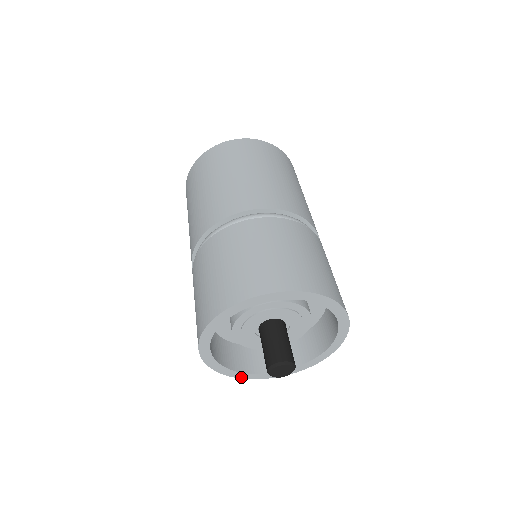
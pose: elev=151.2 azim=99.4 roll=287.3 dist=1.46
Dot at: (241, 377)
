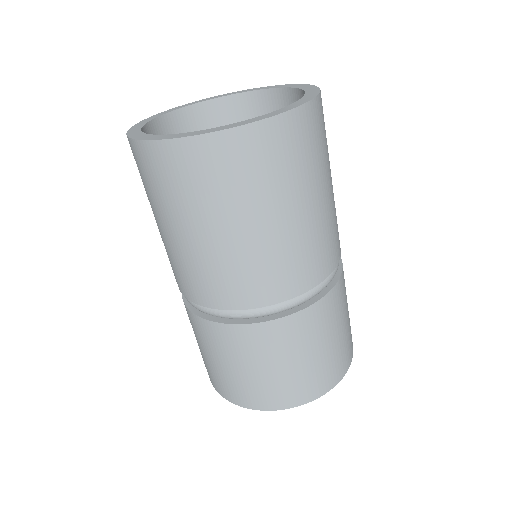
Dot at: occluded
